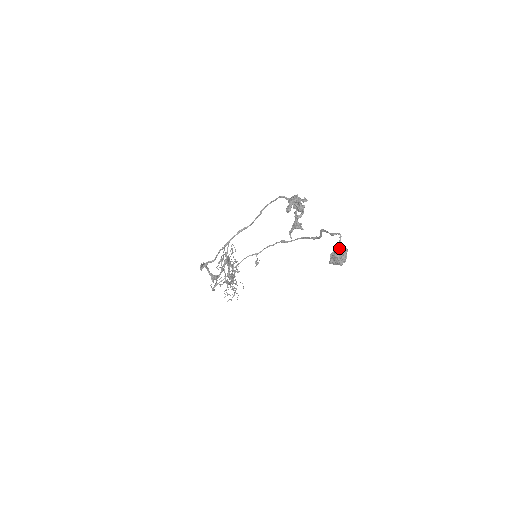
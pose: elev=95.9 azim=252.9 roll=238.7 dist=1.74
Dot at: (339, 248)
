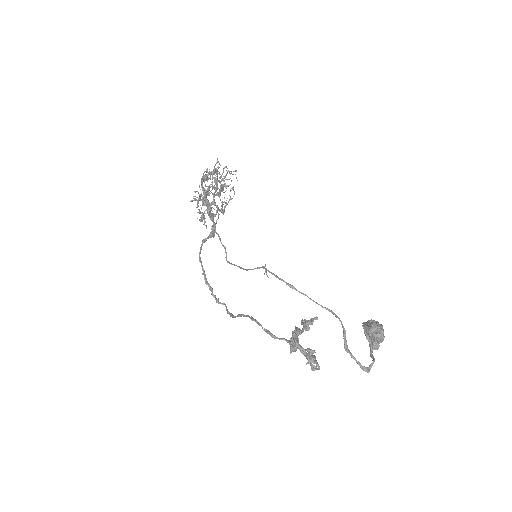
Dot at: (372, 335)
